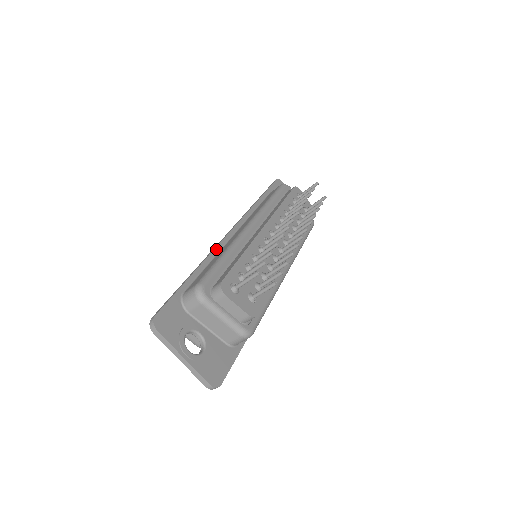
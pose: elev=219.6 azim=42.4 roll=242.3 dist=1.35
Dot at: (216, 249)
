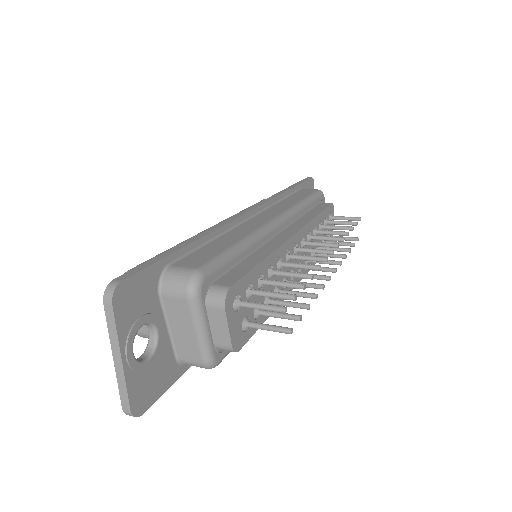
Dot at: (228, 225)
